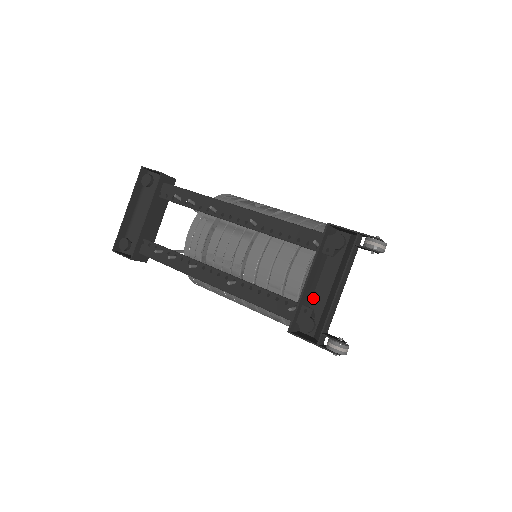
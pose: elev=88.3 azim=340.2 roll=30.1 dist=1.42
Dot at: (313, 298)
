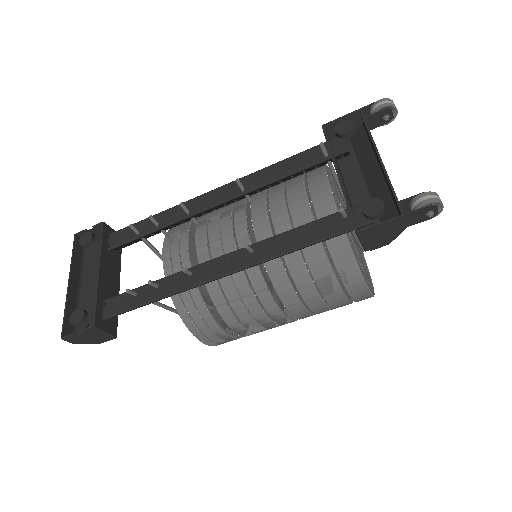
Dot at: occluded
